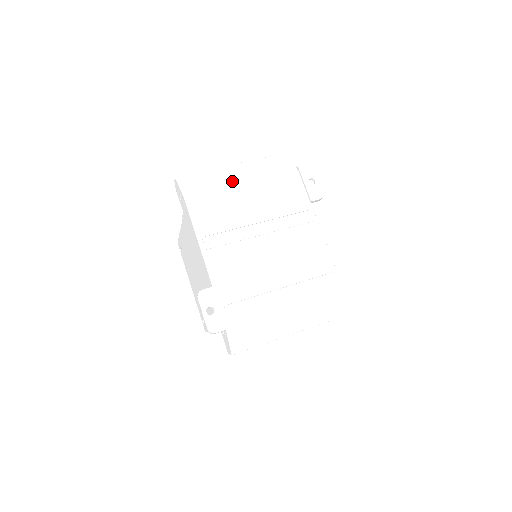
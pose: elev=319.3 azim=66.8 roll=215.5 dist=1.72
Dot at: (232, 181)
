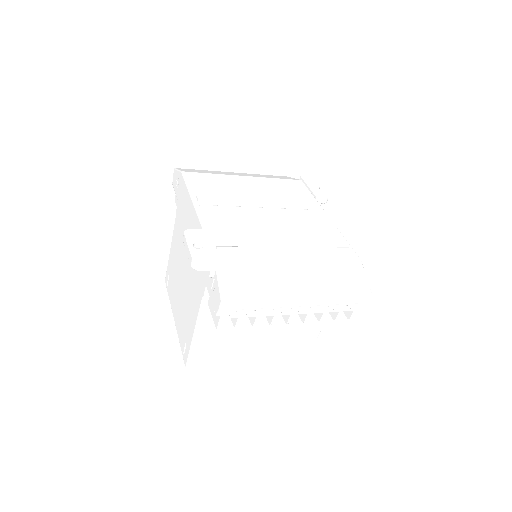
Dot at: (233, 174)
